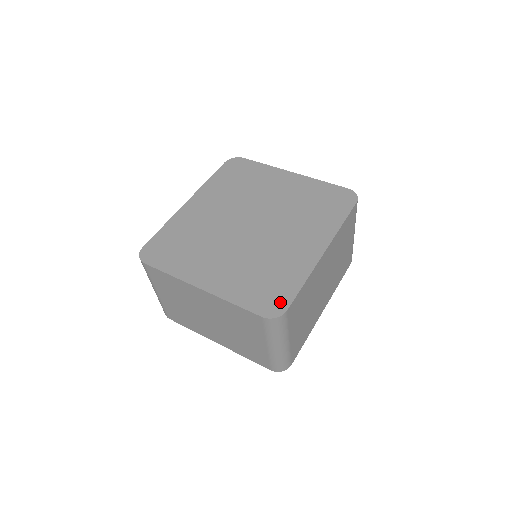
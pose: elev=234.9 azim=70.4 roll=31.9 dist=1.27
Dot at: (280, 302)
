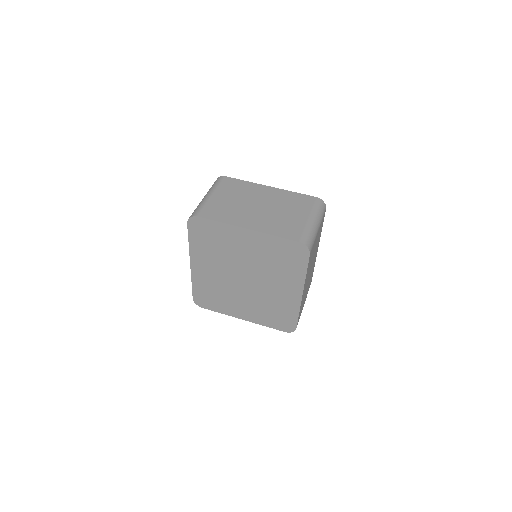
Dot at: (290, 325)
